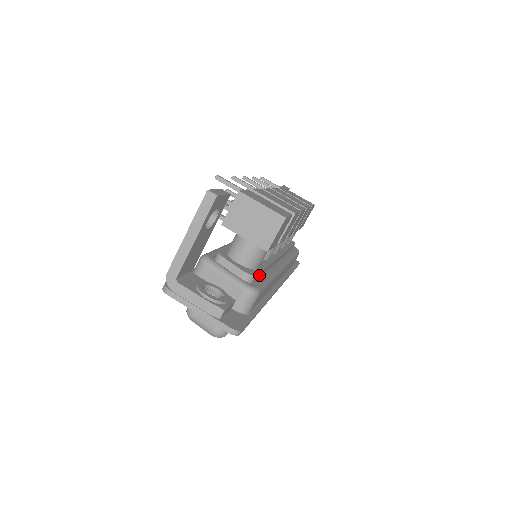
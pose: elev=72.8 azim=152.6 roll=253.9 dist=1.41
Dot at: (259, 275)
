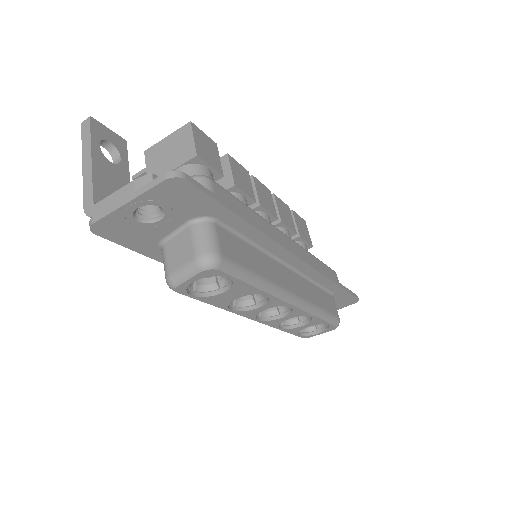
Dot at: occluded
